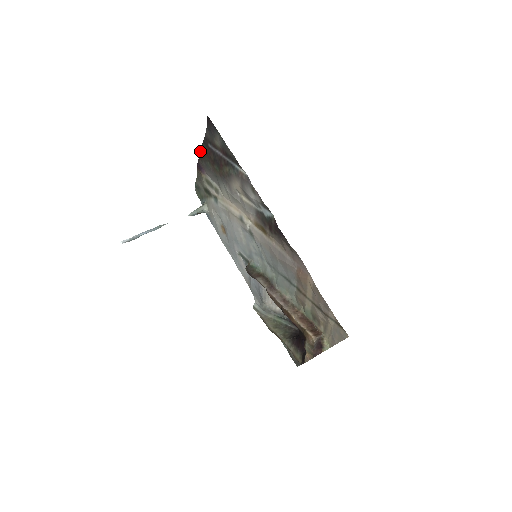
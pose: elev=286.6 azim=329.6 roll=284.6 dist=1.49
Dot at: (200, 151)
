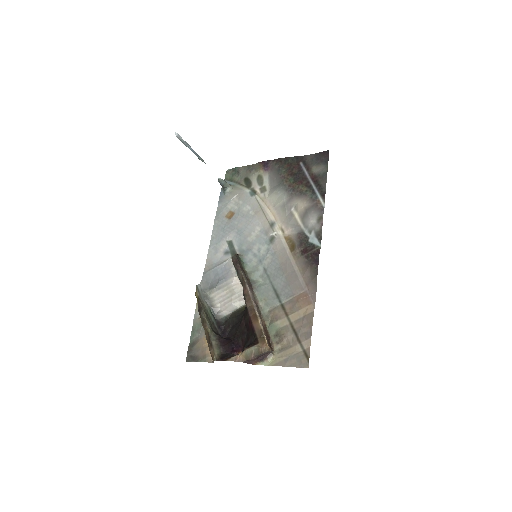
Dot at: (284, 158)
